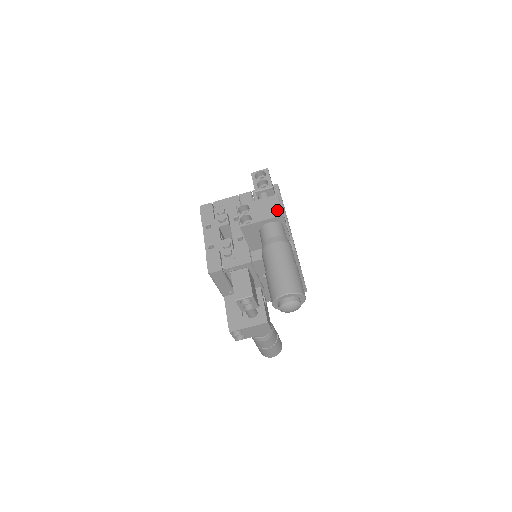
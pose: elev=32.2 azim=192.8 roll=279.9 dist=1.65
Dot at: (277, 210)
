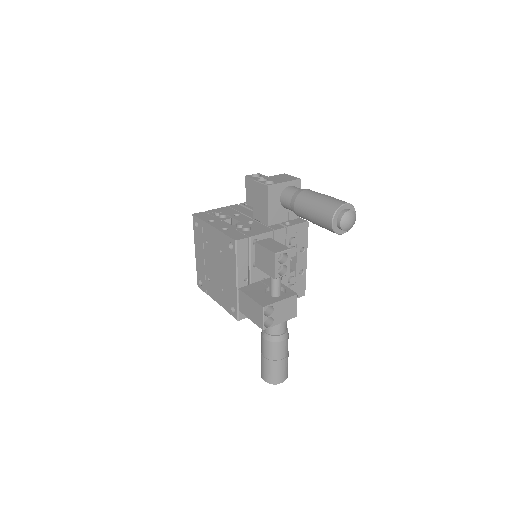
Dot at: (293, 177)
